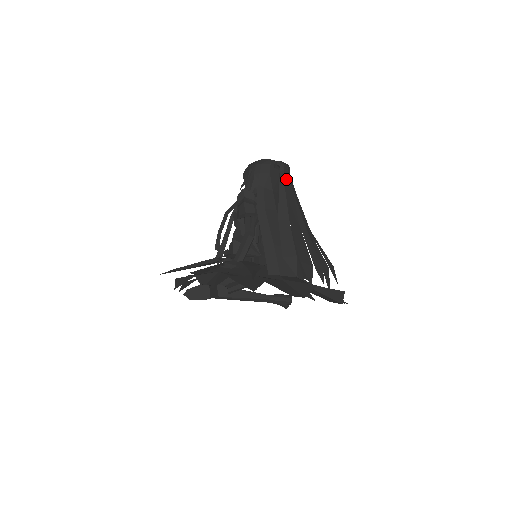
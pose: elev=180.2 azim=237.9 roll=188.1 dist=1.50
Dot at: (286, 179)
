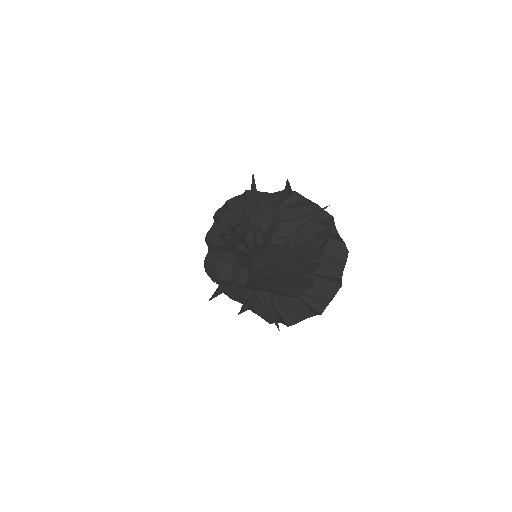
Dot at: (254, 283)
